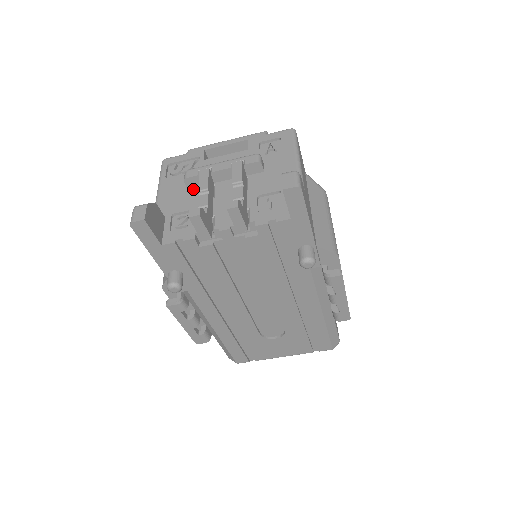
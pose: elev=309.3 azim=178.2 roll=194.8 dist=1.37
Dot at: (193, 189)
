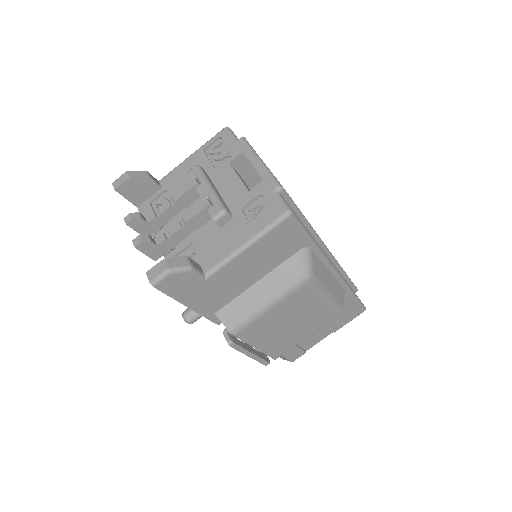
Dot at: occluded
